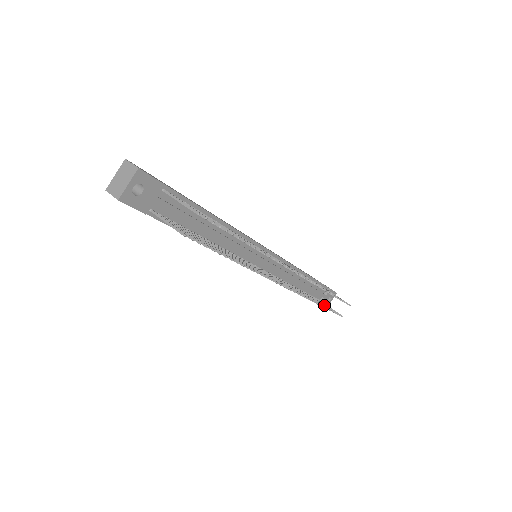
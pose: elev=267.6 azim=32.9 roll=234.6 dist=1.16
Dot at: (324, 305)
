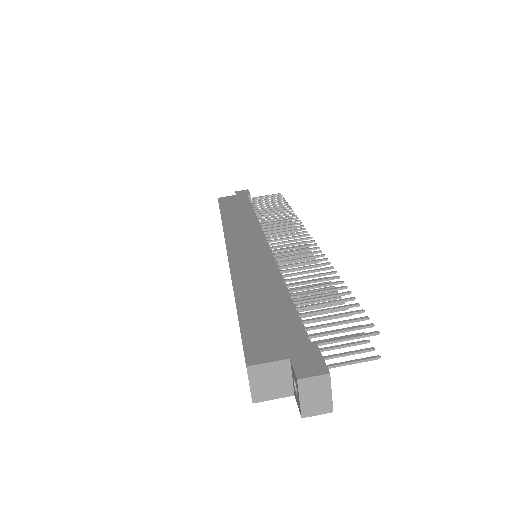
Dot at: occluded
